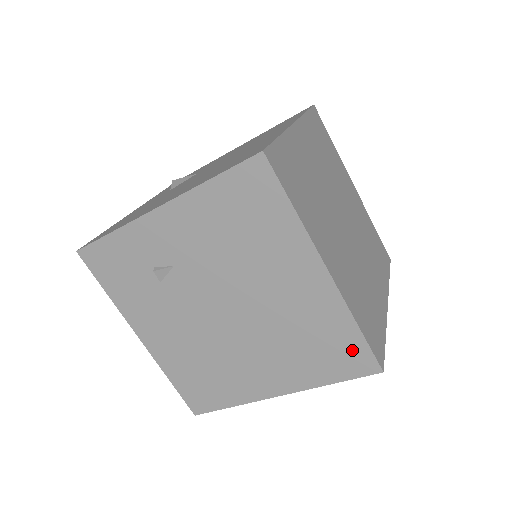
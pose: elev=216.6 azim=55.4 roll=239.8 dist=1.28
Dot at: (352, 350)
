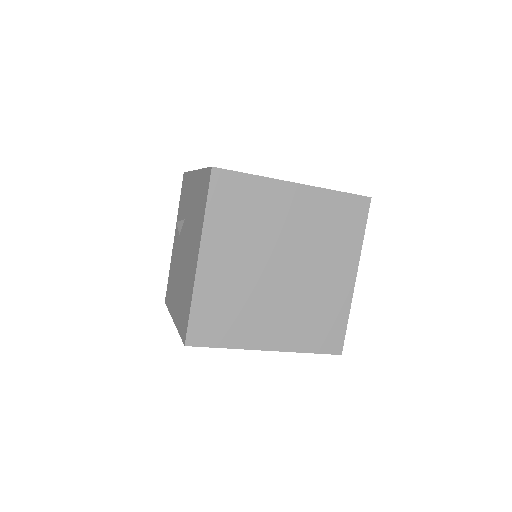
Dot at: occluded
